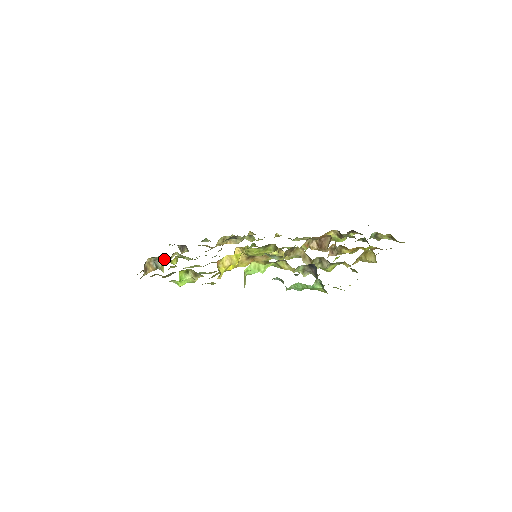
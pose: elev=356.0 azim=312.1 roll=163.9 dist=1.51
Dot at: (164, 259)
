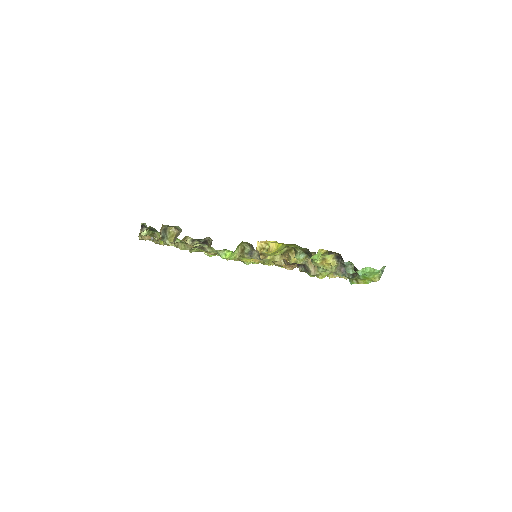
Dot at: occluded
